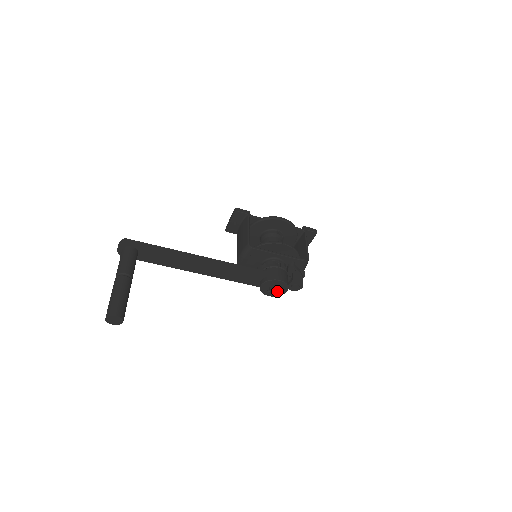
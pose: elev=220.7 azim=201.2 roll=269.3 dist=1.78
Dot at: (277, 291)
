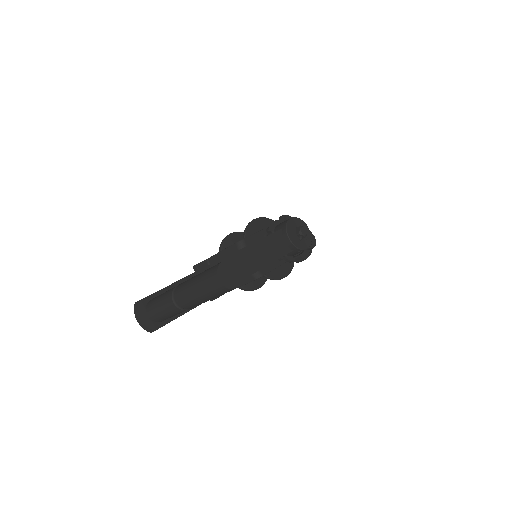
Dot at: (303, 227)
